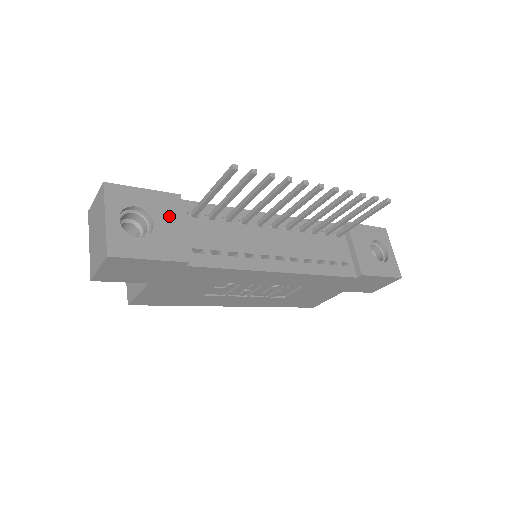
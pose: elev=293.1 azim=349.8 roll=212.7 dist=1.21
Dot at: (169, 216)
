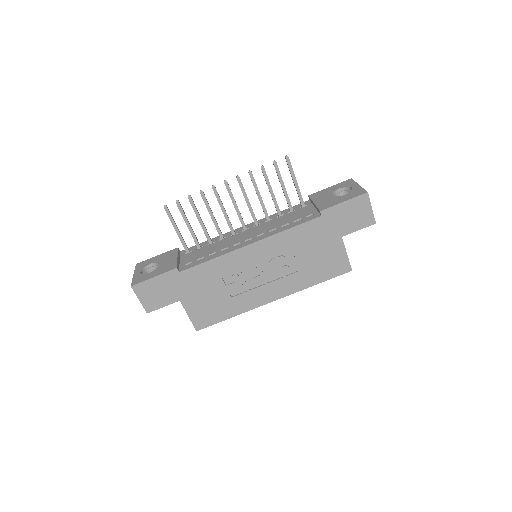
Dot at: (169, 258)
